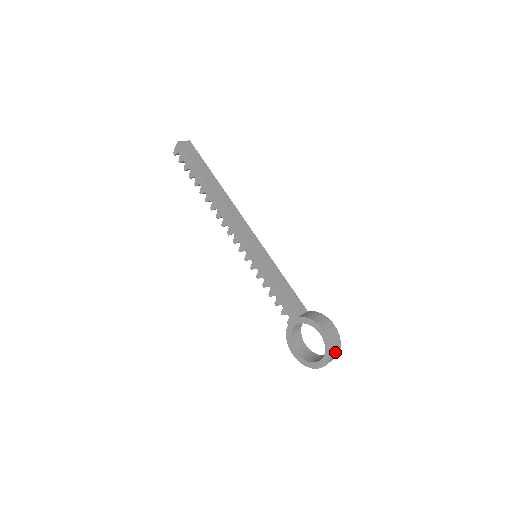
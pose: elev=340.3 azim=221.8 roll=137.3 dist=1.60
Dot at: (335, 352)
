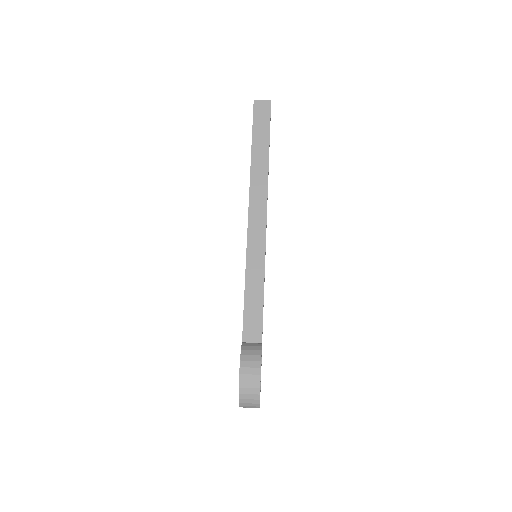
Dot at: (249, 402)
